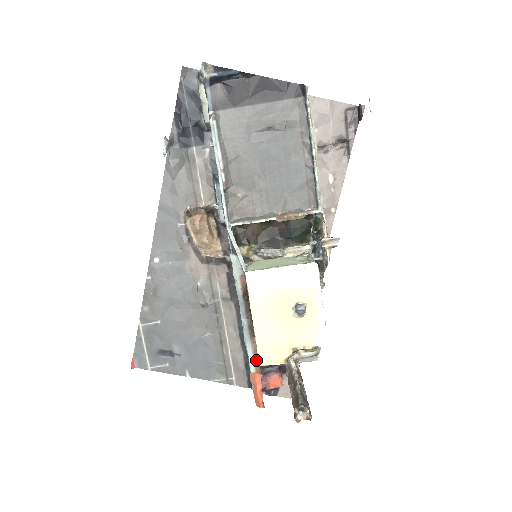
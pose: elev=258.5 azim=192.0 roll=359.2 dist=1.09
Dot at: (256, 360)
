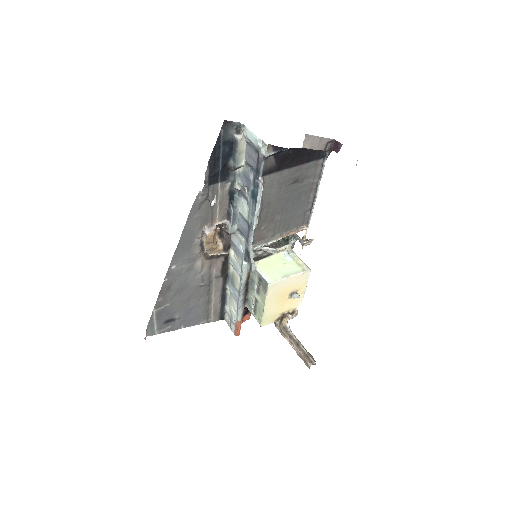
Dot at: (243, 314)
